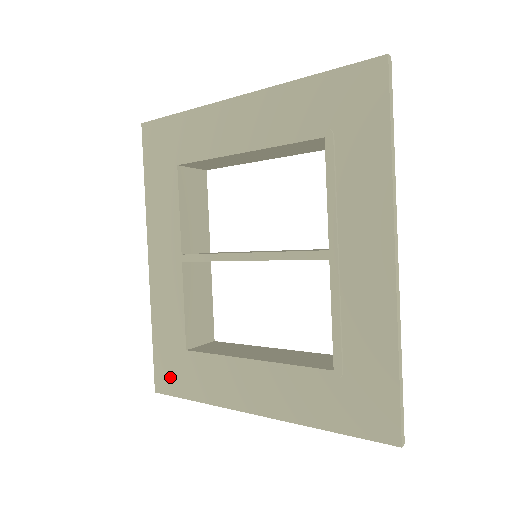
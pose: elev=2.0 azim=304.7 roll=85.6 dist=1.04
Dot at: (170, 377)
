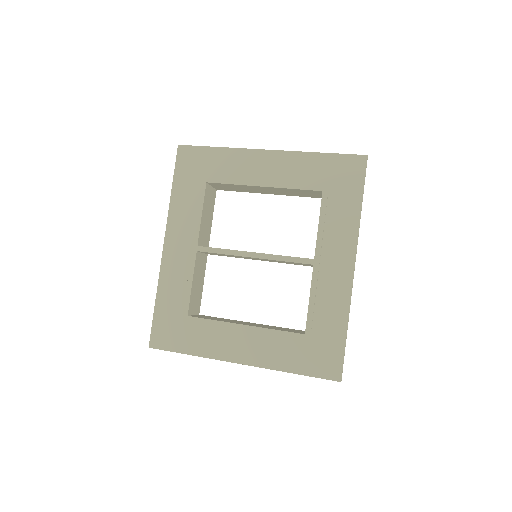
Dot at: (167, 336)
